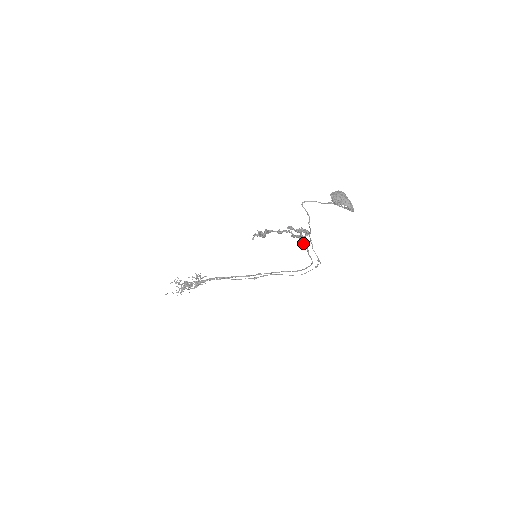
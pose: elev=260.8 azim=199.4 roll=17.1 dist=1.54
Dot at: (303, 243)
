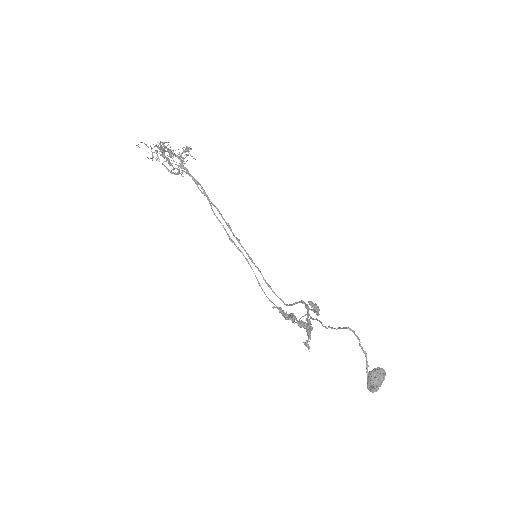
Dot at: (302, 300)
